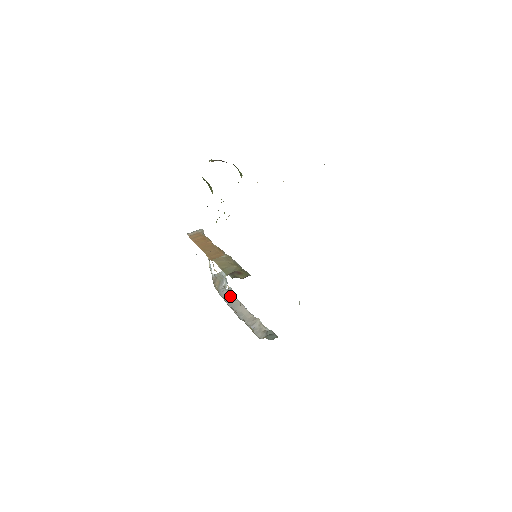
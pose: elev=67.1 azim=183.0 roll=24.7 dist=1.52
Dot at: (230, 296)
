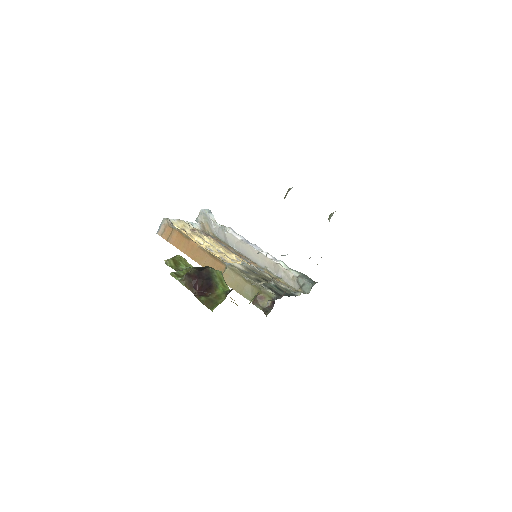
Dot at: (230, 237)
